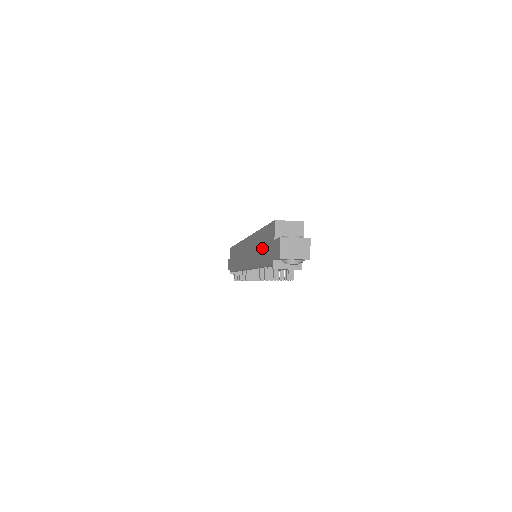
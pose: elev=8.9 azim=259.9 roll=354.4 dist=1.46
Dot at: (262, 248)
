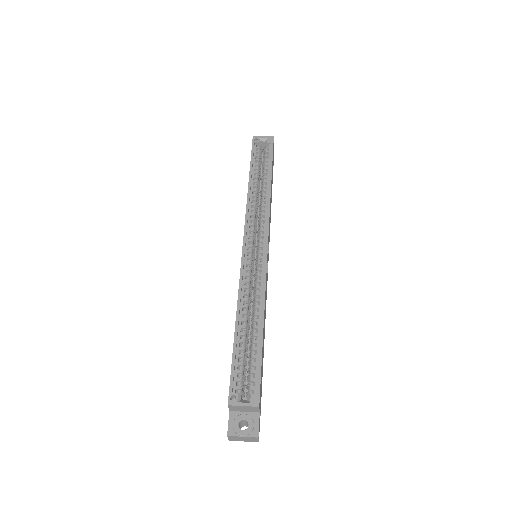
Dot at: occluded
